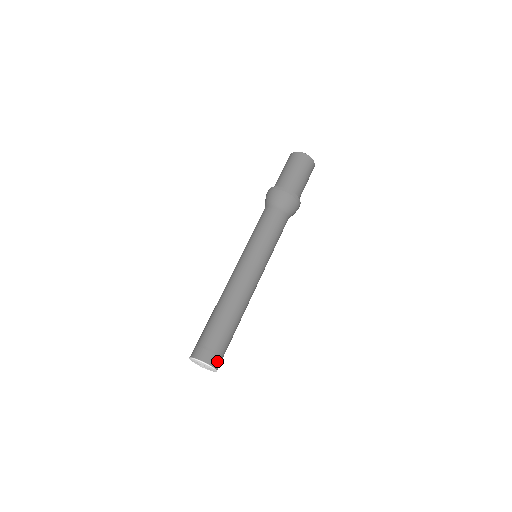
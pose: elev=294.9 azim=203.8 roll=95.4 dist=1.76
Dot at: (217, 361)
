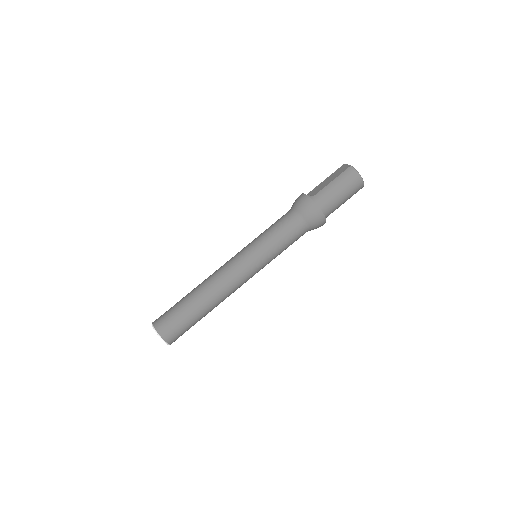
Dot at: occluded
